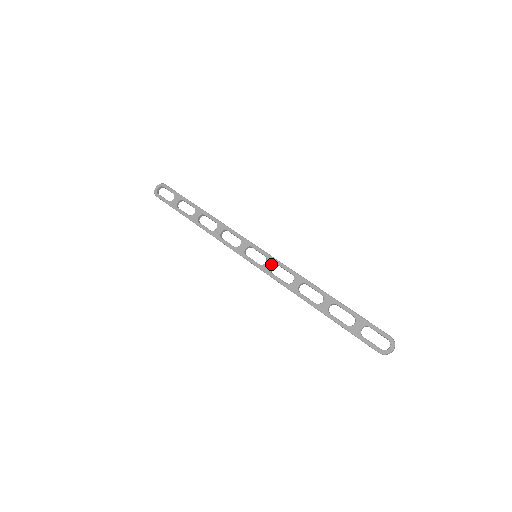
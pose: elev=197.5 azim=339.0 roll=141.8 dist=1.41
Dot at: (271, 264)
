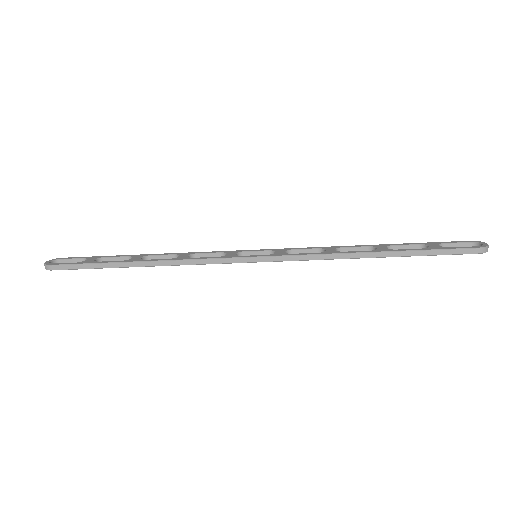
Dot at: (284, 251)
